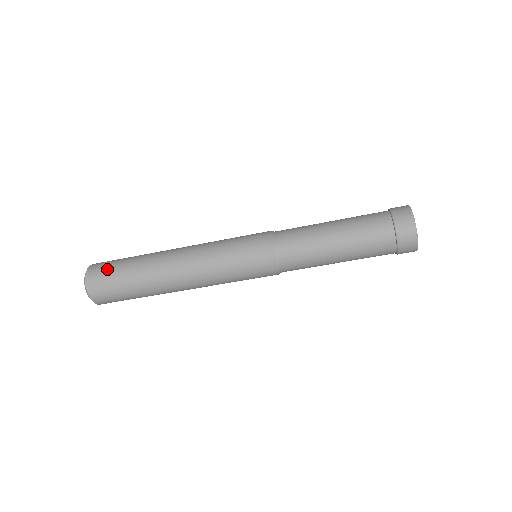
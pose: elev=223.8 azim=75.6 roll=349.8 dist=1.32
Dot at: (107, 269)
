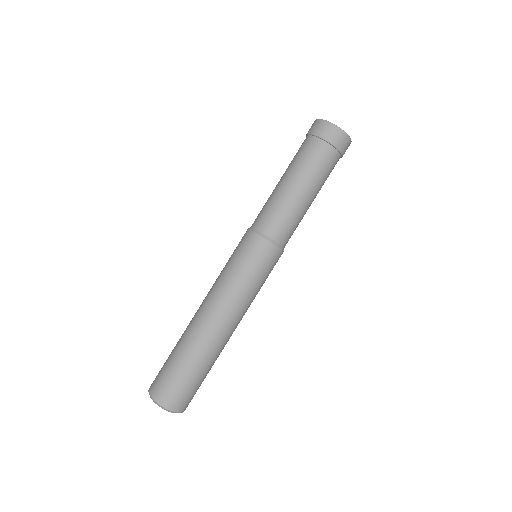
Dot at: occluded
